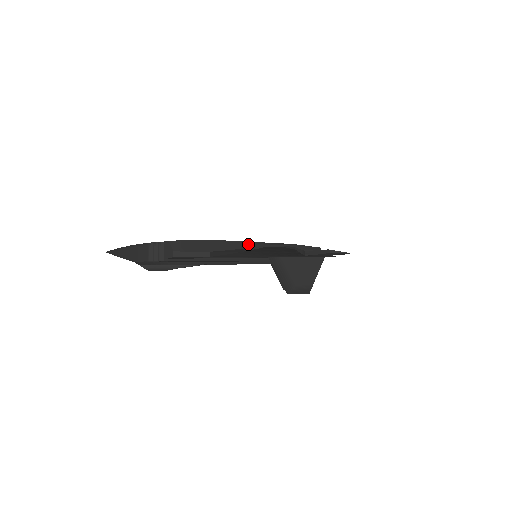
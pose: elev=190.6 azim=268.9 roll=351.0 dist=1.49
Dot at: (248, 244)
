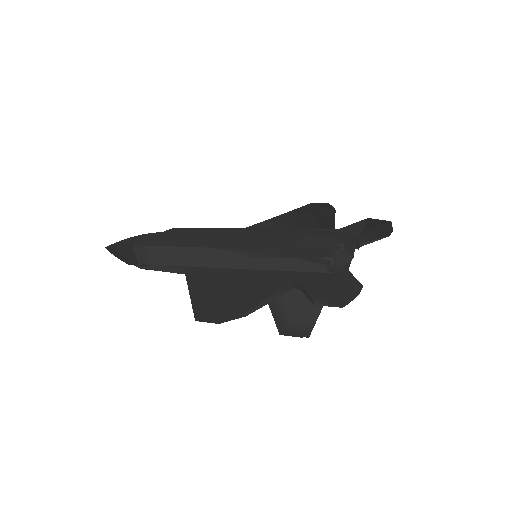
Dot at: (230, 255)
